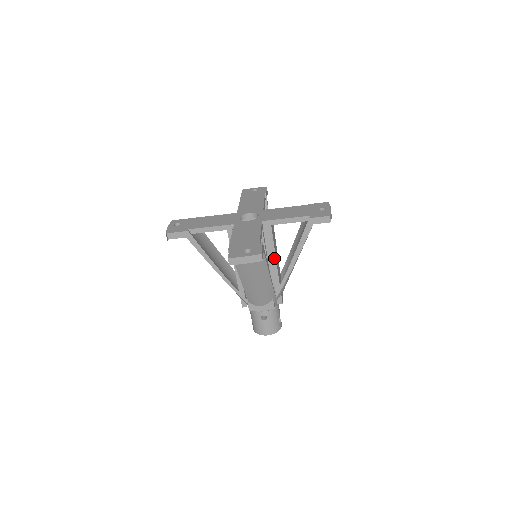
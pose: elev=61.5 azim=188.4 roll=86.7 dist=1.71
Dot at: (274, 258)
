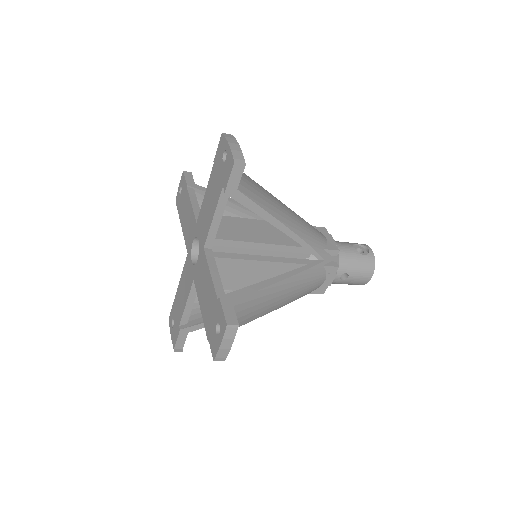
Dot at: (267, 246)
